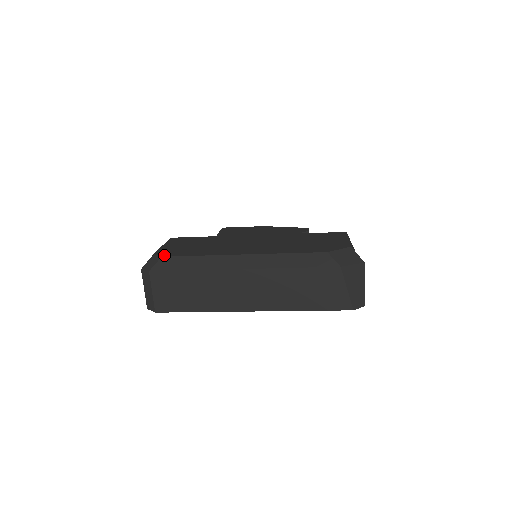
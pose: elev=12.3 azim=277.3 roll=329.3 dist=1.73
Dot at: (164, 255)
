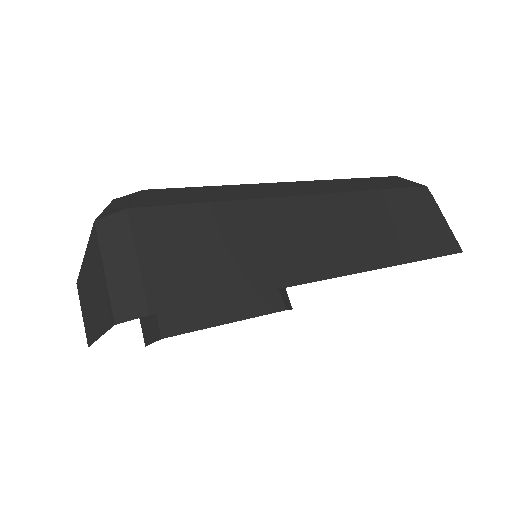
Dot at: occluded
